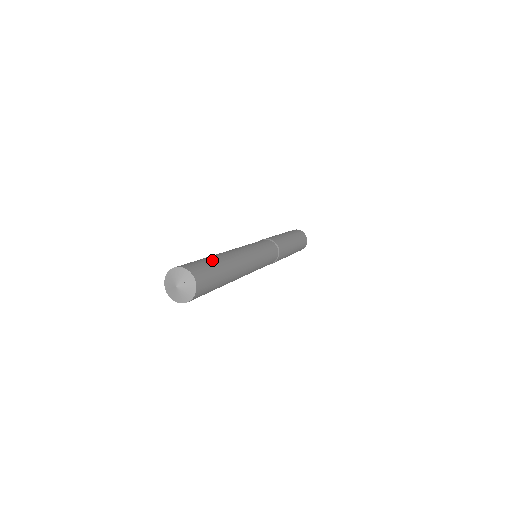
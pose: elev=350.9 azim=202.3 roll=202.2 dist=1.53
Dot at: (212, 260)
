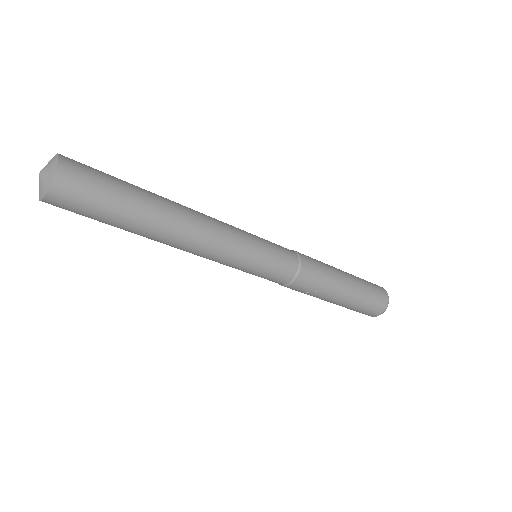
Dot at: (127, 182)
